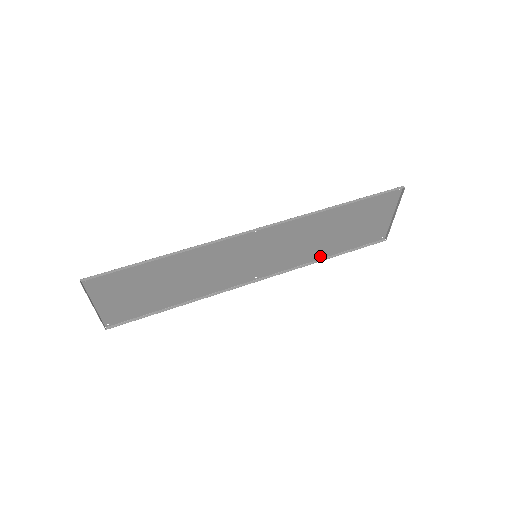
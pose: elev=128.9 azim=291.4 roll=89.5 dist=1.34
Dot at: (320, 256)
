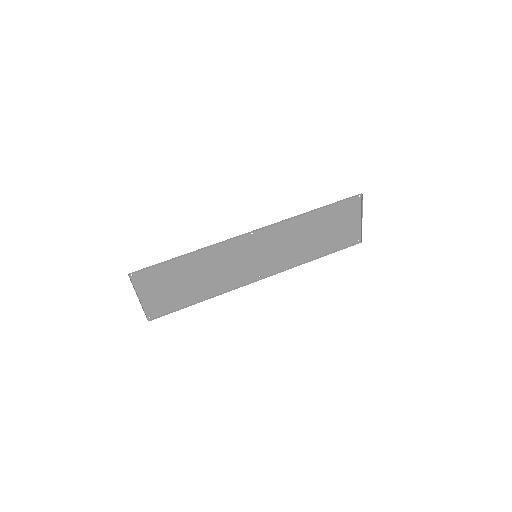
Dot at: (309, 257)
